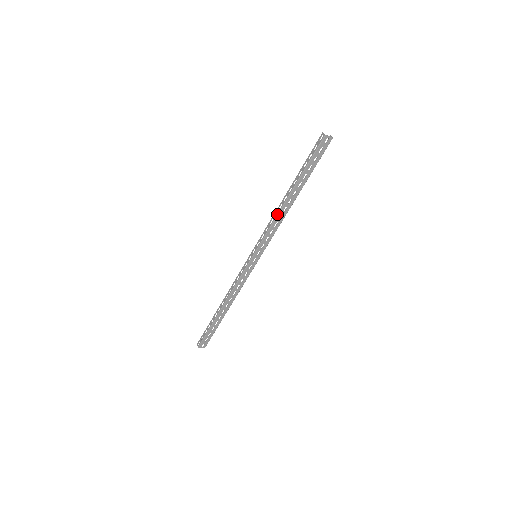
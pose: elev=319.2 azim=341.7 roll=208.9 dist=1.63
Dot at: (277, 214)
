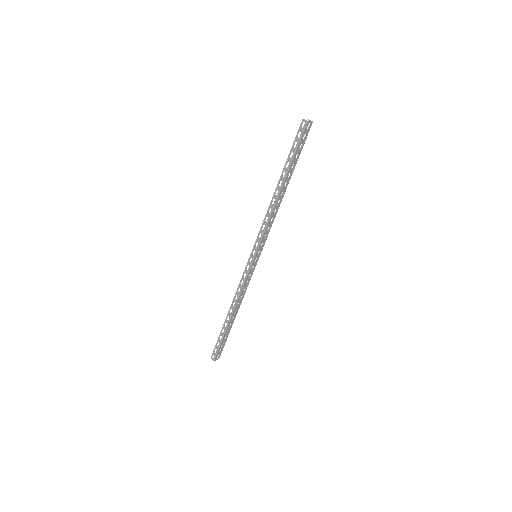
Dot at: (272, 210)
